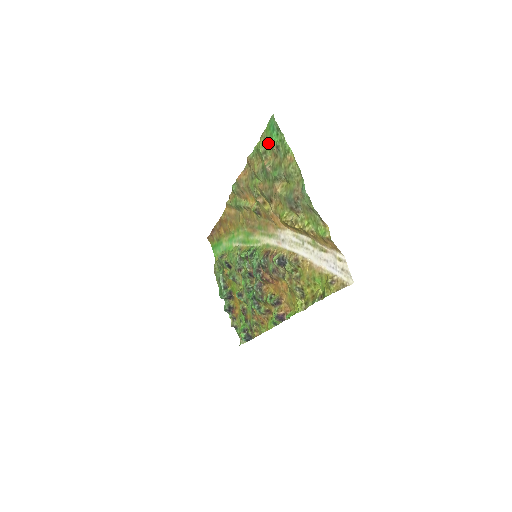
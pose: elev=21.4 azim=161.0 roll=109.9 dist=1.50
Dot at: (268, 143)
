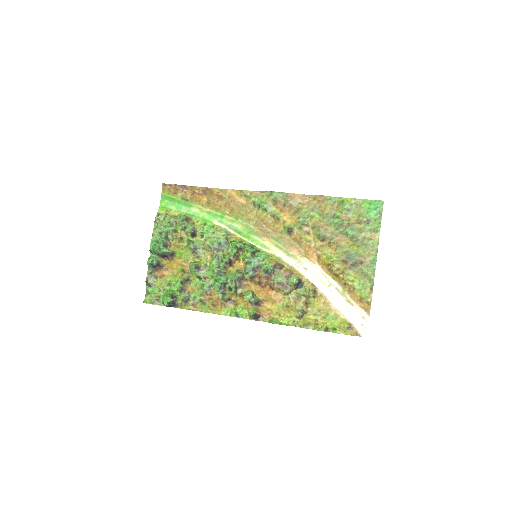
Dot at: (359, 209)
